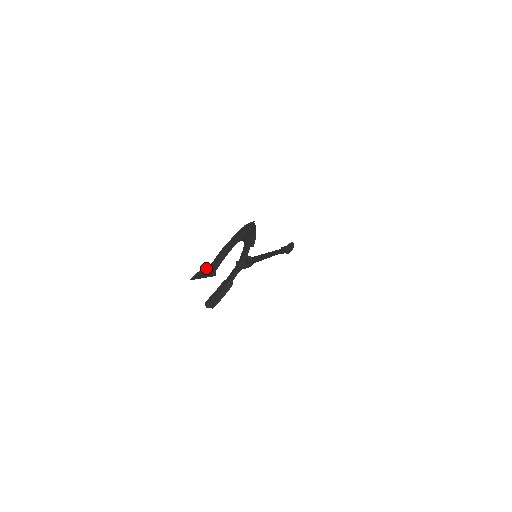
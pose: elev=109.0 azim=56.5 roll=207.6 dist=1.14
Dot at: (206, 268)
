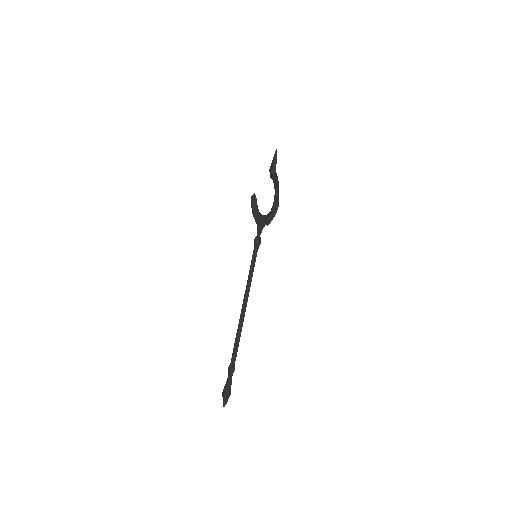
Dot at: (276, 163)
